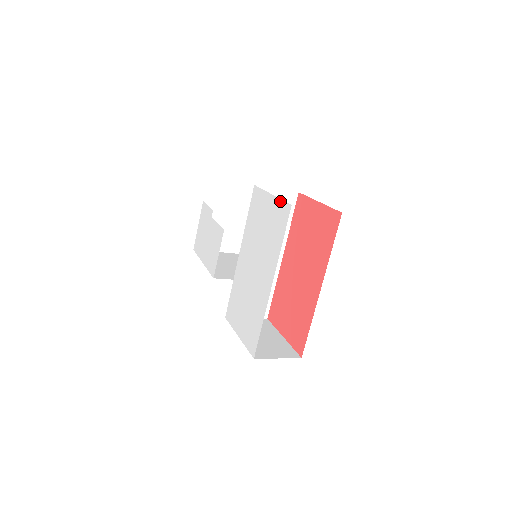
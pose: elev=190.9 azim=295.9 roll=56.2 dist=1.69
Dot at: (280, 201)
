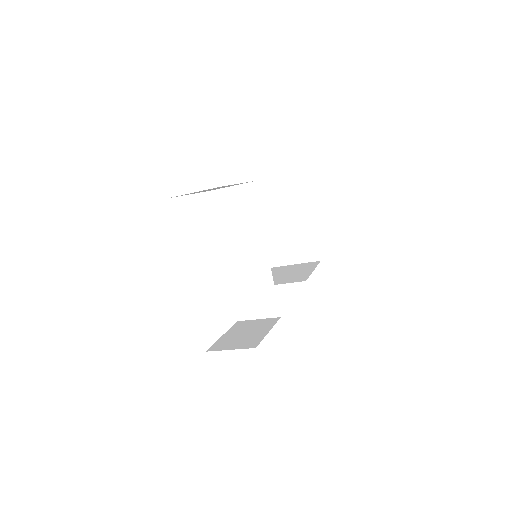
Dot at: occluded
